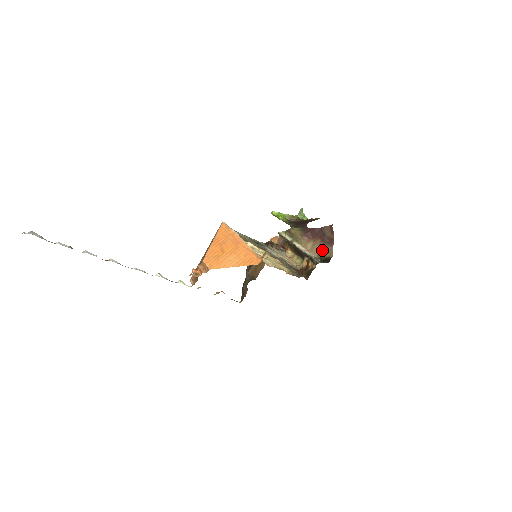
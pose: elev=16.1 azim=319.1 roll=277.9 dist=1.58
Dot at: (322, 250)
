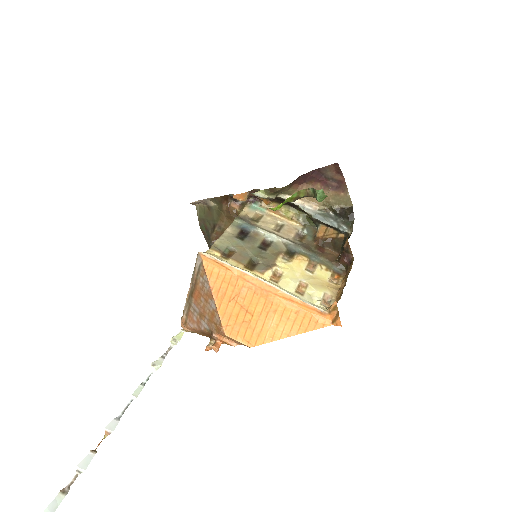
Dot at: (330, 199)
